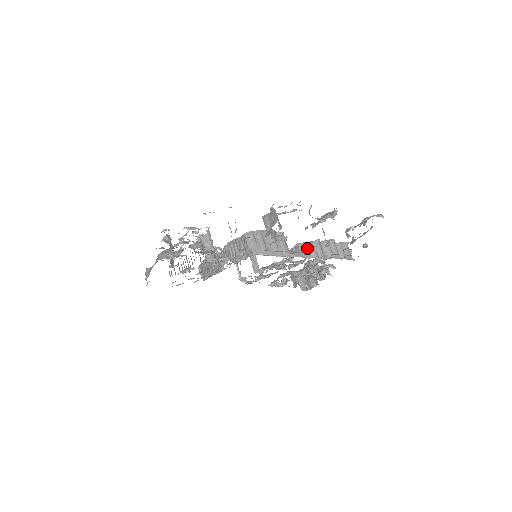
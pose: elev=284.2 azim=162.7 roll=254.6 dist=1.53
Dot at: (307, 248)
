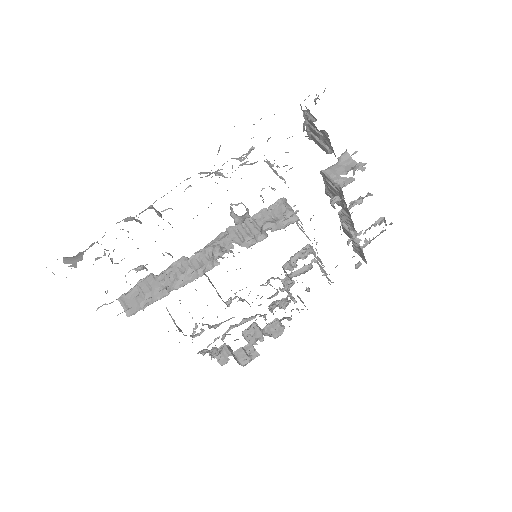
Dot at: (315, 253)
